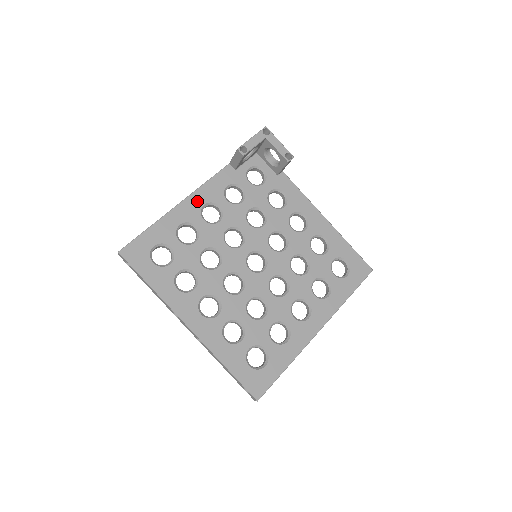
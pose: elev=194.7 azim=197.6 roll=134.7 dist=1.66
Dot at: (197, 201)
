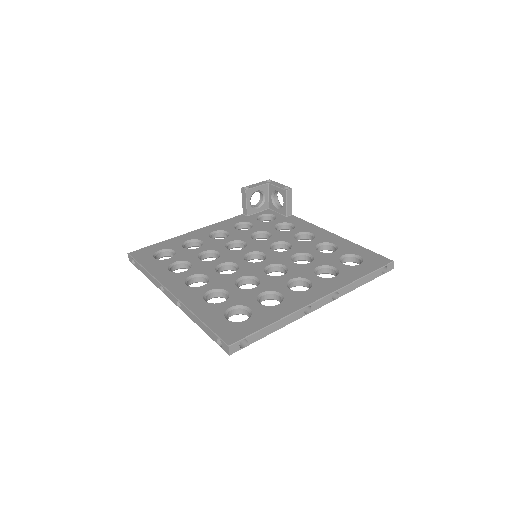
Dot at: (208, 230)
